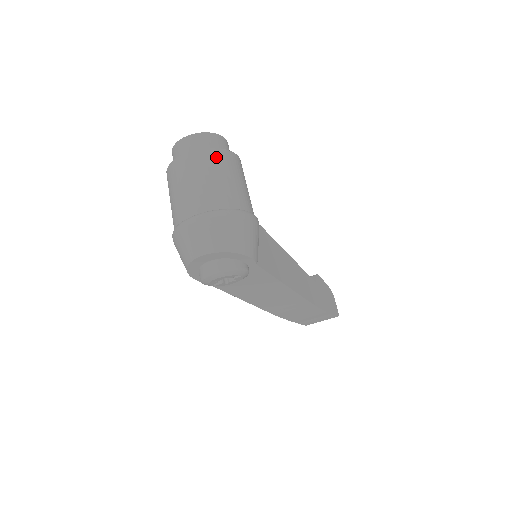
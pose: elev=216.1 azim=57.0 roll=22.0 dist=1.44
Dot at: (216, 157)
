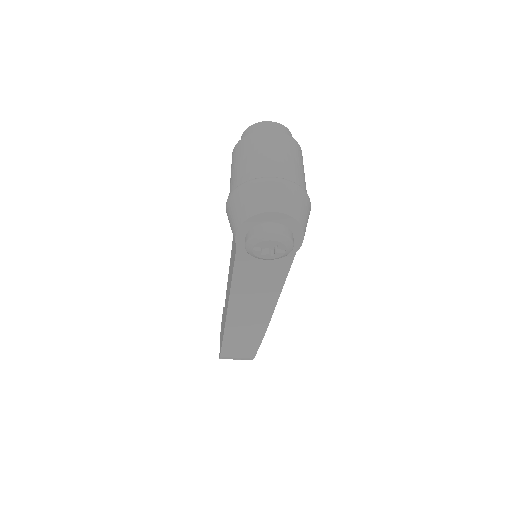
Dot at: (300, 152)
